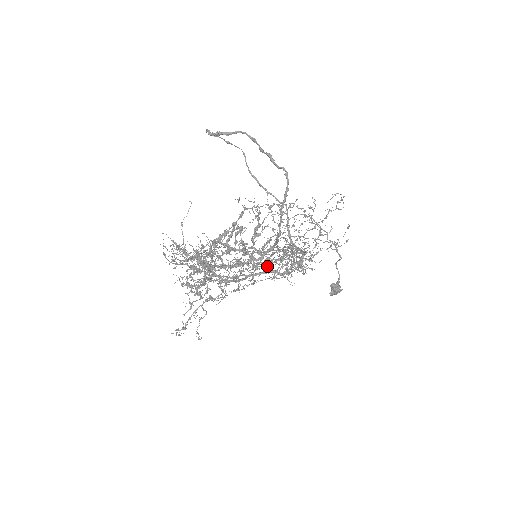
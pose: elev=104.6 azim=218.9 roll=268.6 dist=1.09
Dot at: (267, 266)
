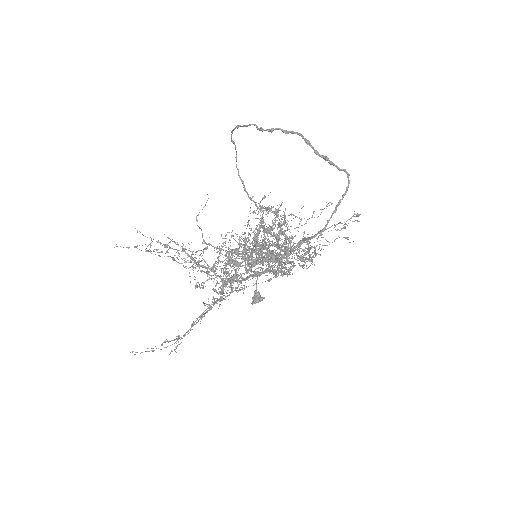
Dot at: (303, 260)
